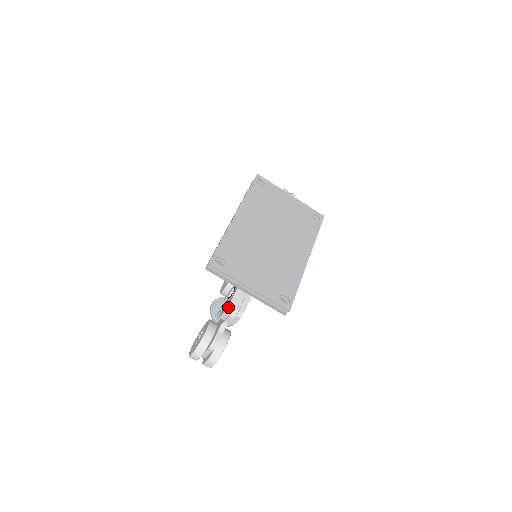
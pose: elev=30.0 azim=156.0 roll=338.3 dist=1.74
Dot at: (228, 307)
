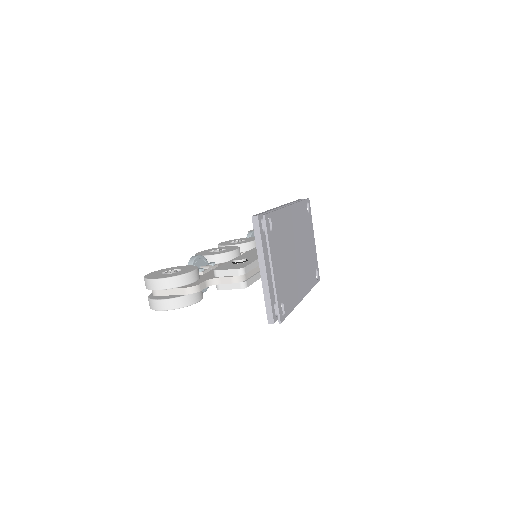
Dot at: (243, 267)
